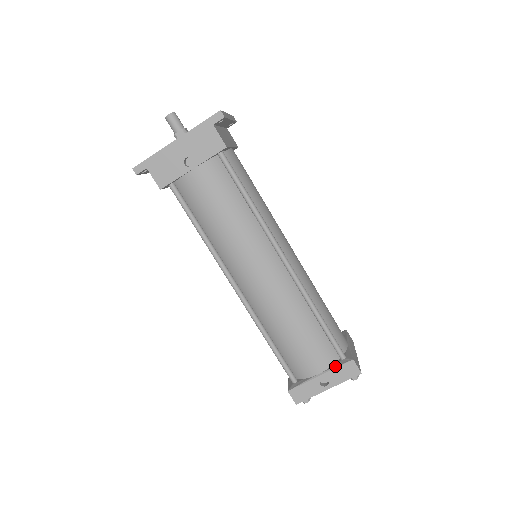
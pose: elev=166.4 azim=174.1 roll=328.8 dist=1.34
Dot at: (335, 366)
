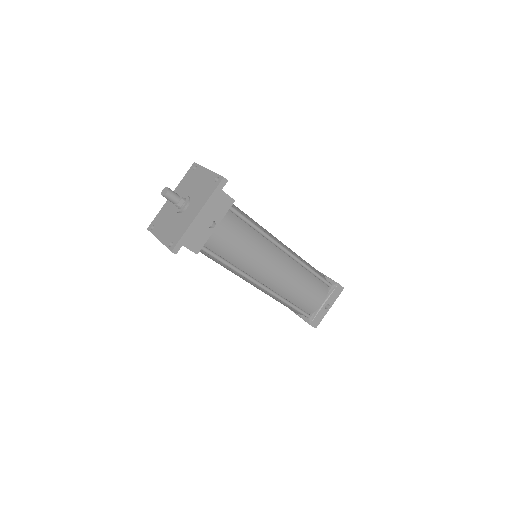
Dot at: (330, 294)
